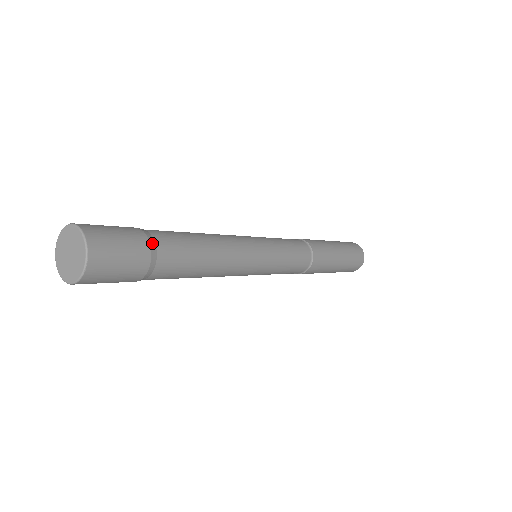
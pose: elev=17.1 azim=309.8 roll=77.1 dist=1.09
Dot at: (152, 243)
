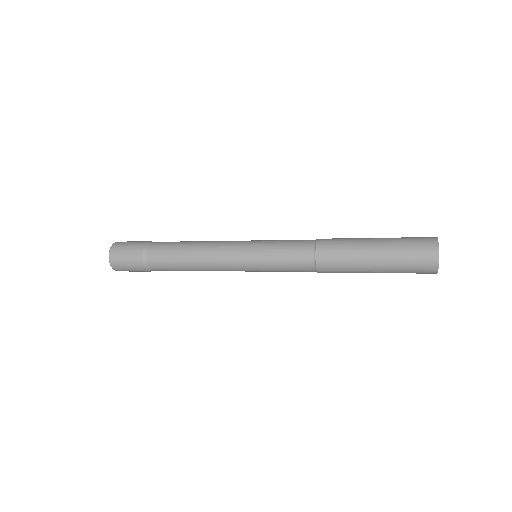
Dot at: (150, 242)
